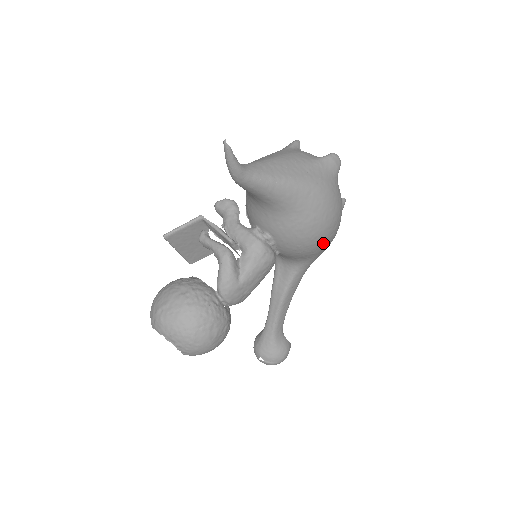
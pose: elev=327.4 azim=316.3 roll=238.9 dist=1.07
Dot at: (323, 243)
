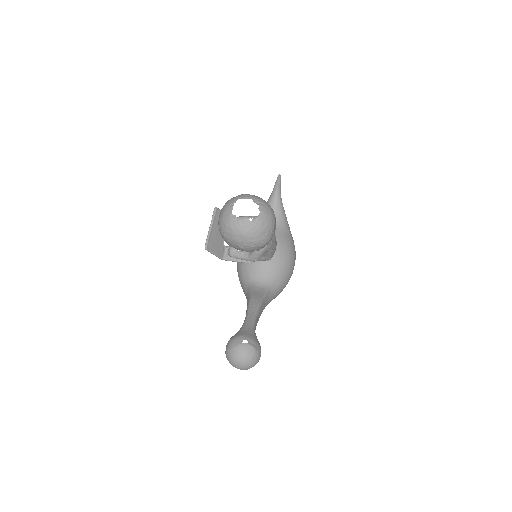
Dot at: (291, 268)
